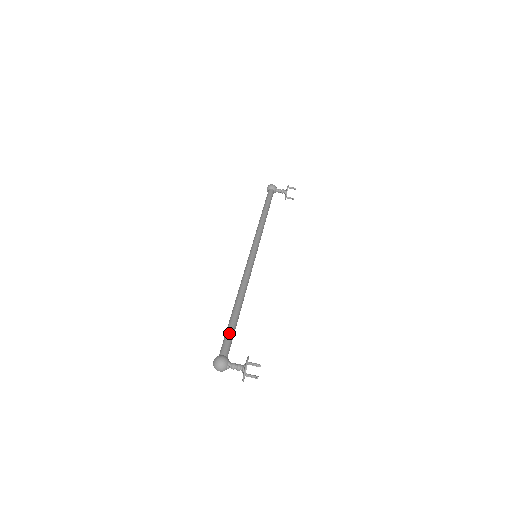
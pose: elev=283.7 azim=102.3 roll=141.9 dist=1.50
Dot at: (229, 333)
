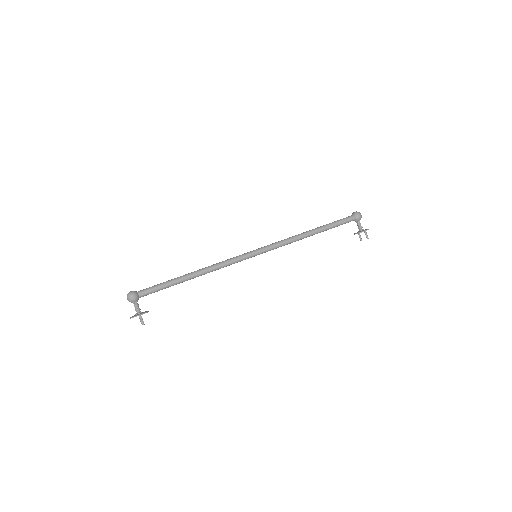
Dot at: (160, 287)
